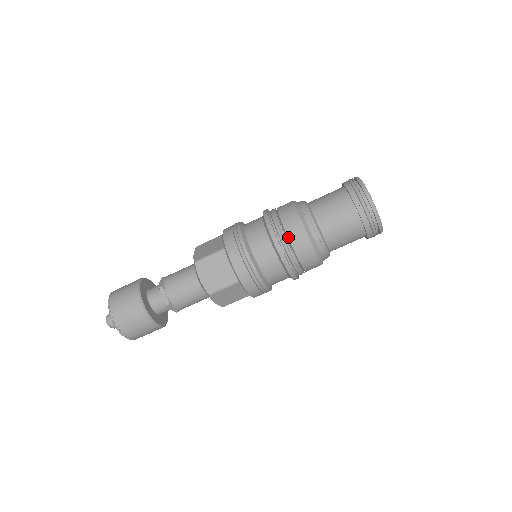
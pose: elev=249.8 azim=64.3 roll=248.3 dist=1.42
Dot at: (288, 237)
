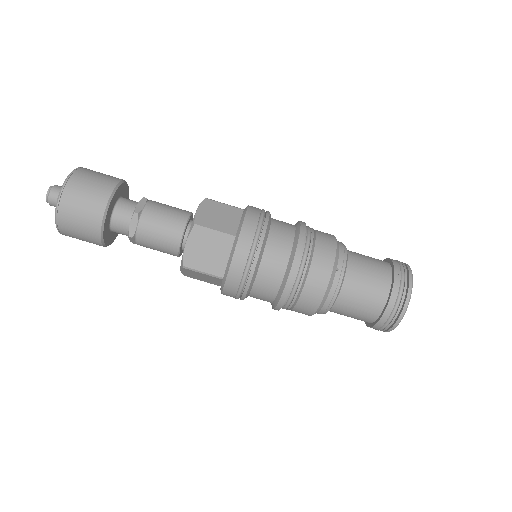
Dot at: (306, 281)
